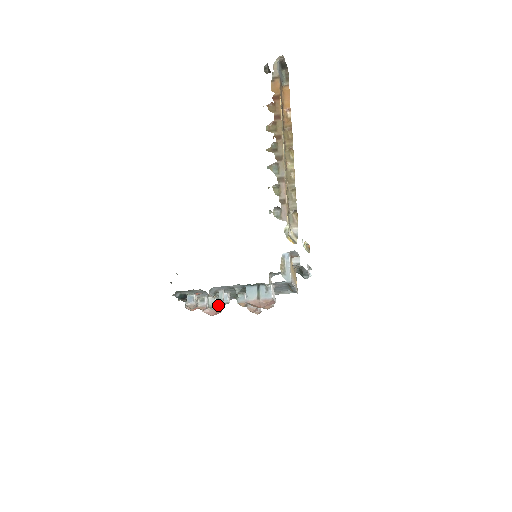
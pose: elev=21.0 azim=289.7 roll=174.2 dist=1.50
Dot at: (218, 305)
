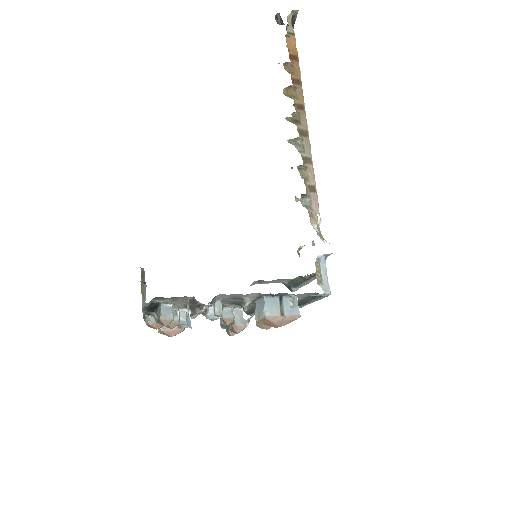
Dot at: occluded
